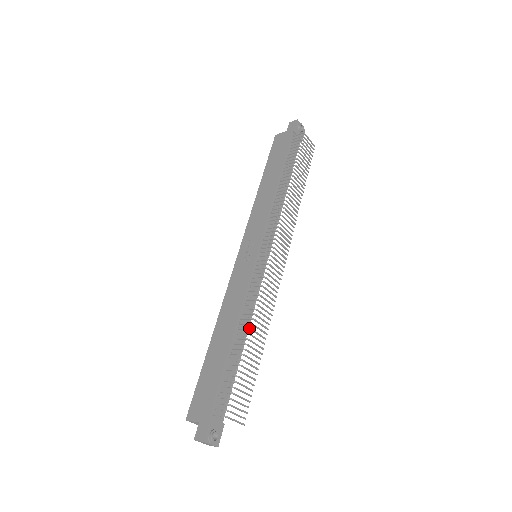
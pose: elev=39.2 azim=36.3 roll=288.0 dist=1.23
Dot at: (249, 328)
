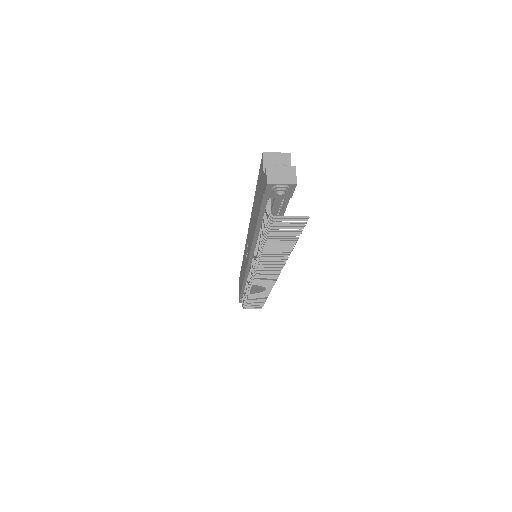
Dot at: (246, 296)
